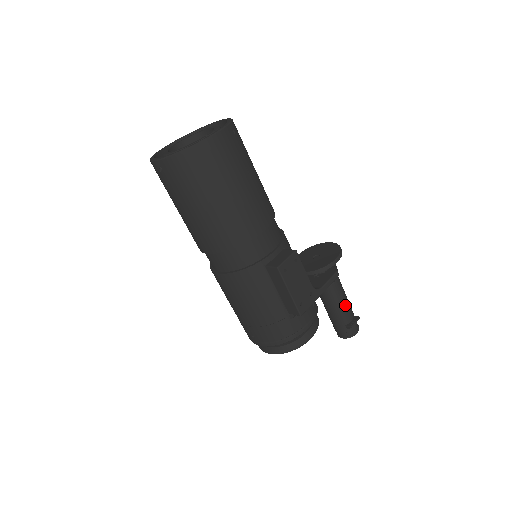
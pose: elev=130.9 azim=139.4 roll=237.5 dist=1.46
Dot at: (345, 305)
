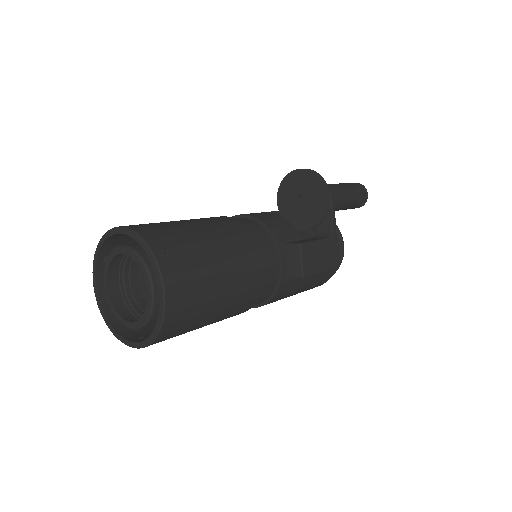
Dot at: (349, 197)
